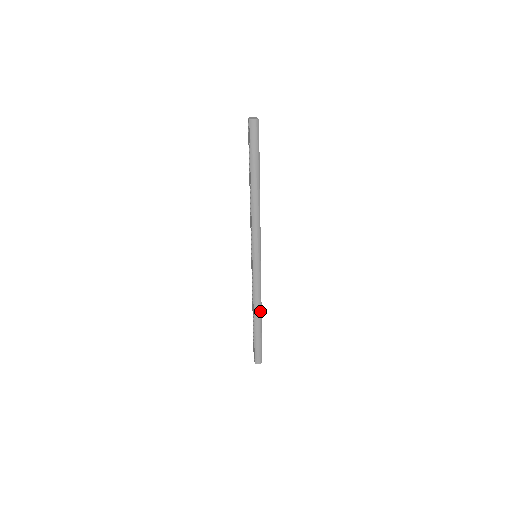
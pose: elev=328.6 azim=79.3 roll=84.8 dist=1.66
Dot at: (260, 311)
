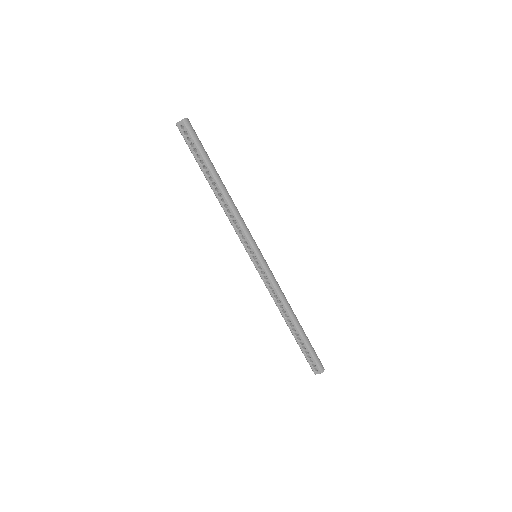
Dot at: (292, 310)
